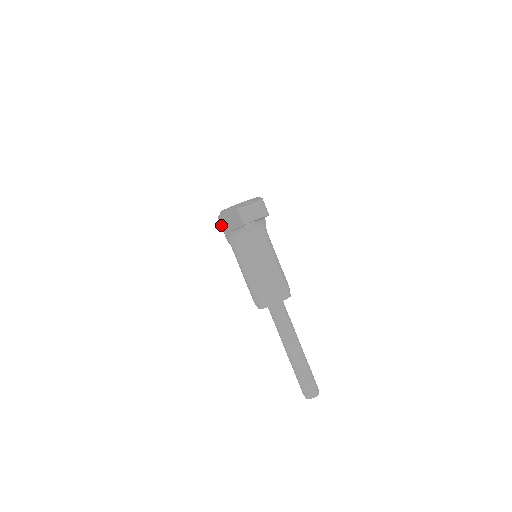
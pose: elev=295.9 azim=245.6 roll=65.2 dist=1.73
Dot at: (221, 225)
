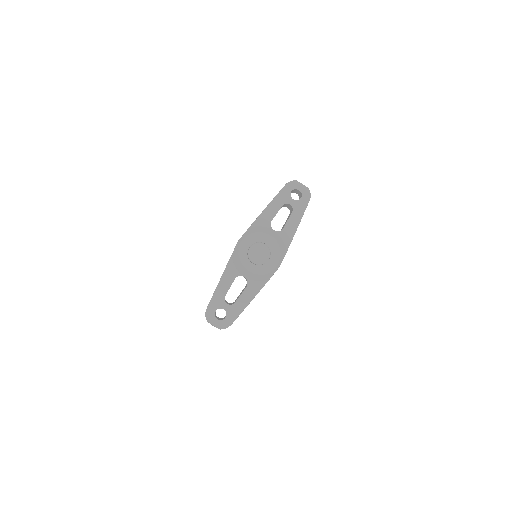
Dot at: occluded
